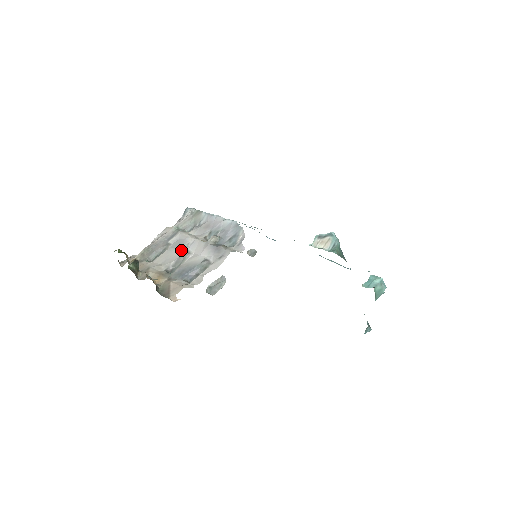
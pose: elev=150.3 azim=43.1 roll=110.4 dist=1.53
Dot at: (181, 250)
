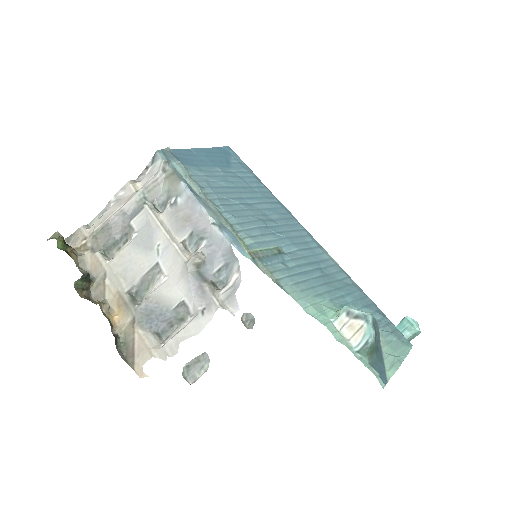
Dot at: (149, 257)
